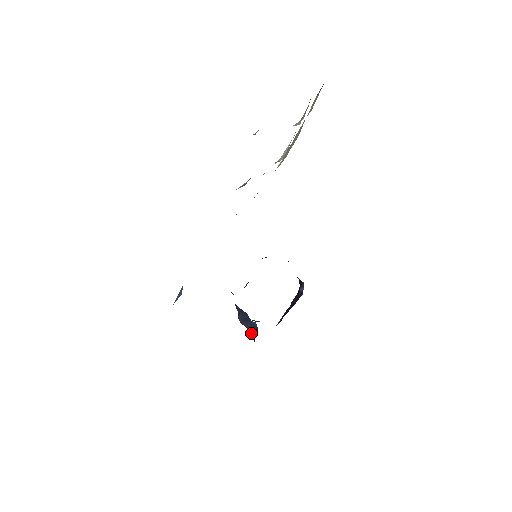
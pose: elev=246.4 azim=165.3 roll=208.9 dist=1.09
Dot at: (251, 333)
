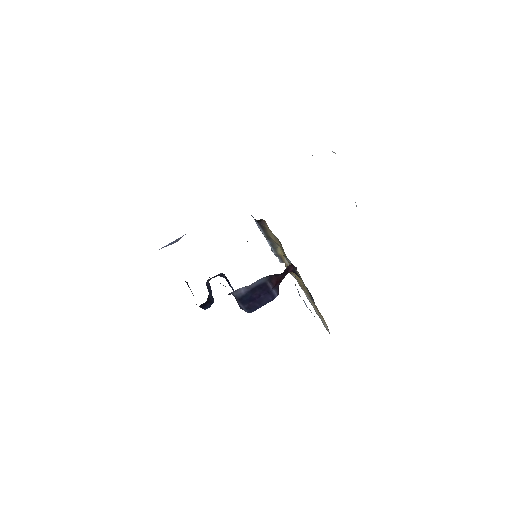
Dot at: (209, 295)
